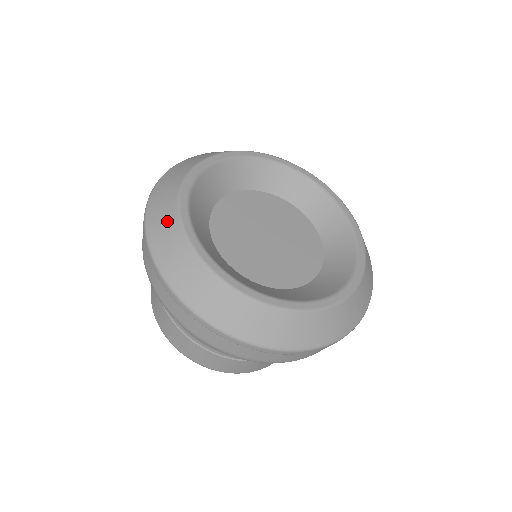
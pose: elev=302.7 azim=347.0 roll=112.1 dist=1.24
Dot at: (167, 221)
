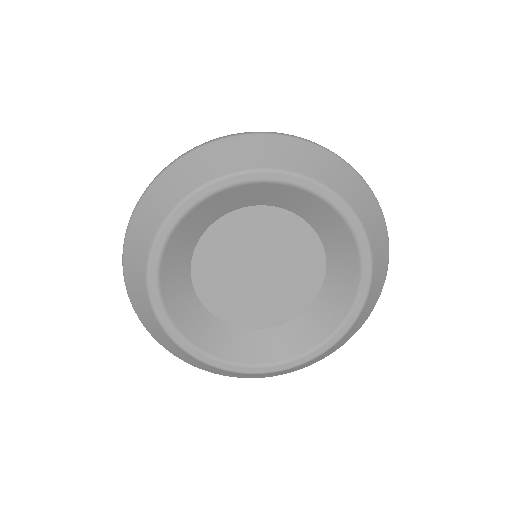
Dot at: (148, 226)
